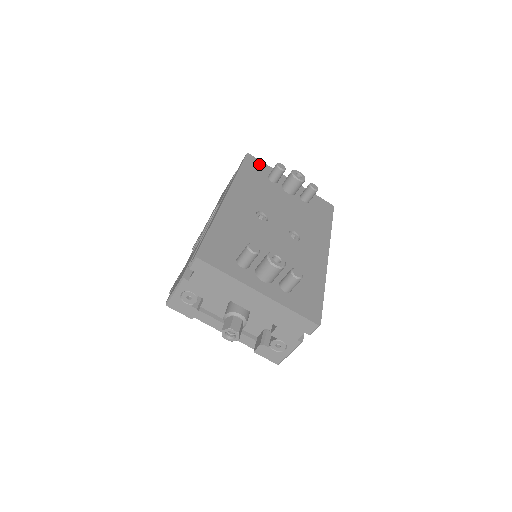
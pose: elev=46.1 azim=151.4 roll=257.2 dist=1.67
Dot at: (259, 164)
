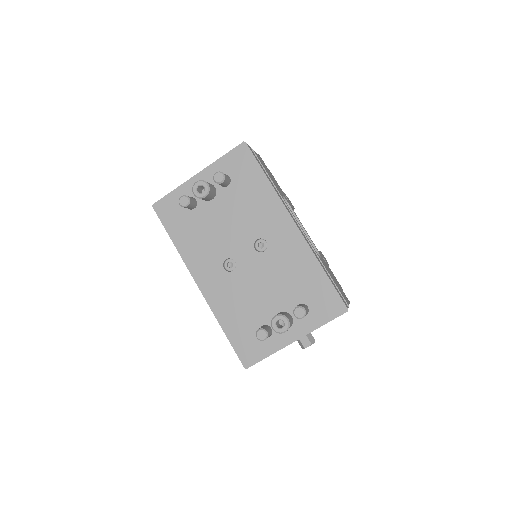
Dot at: (169, 203)
